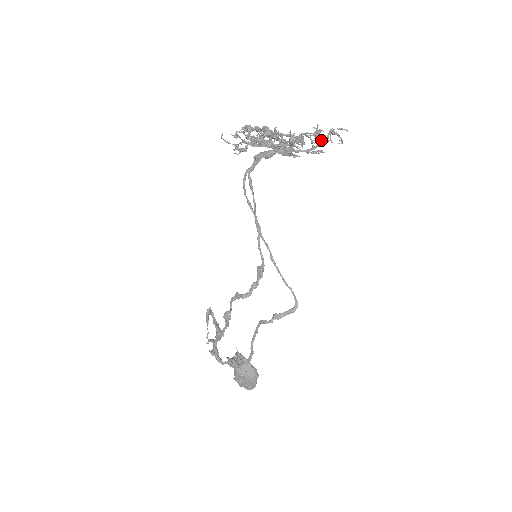
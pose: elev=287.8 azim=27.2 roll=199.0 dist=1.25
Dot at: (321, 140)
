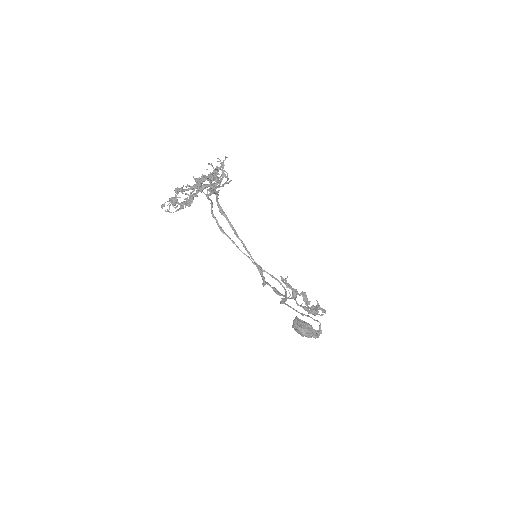
Dot at: occluded
